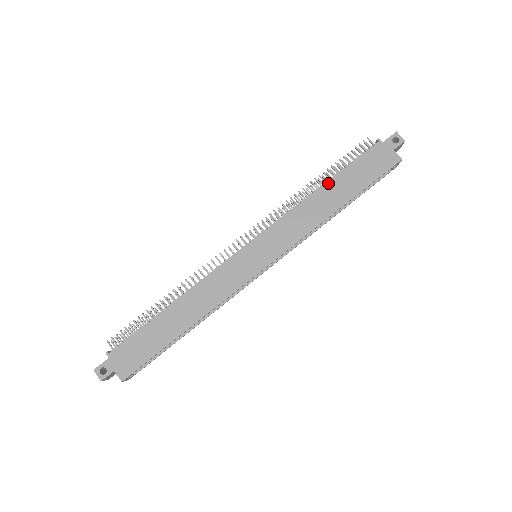
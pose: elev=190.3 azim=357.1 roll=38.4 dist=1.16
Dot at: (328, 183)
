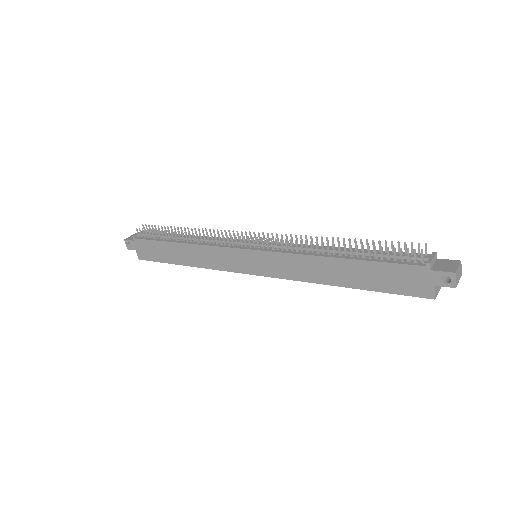
Dot at: (344, 260)
